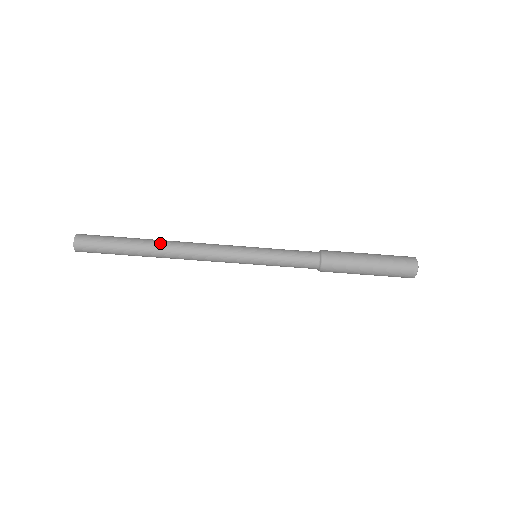
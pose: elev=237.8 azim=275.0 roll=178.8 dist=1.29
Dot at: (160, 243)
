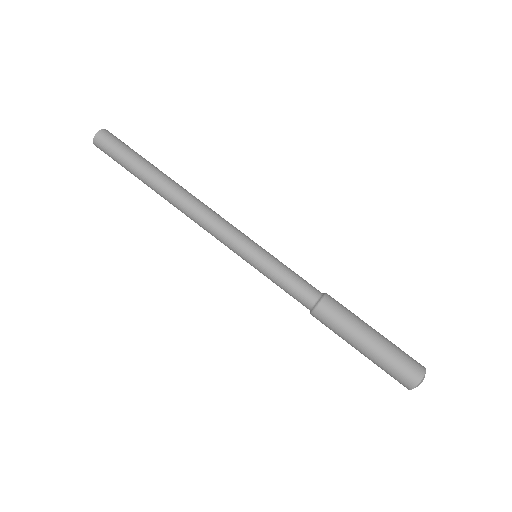
Dot at: occluded
